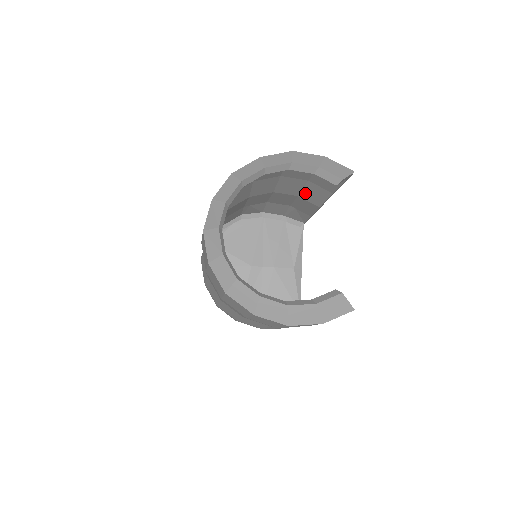
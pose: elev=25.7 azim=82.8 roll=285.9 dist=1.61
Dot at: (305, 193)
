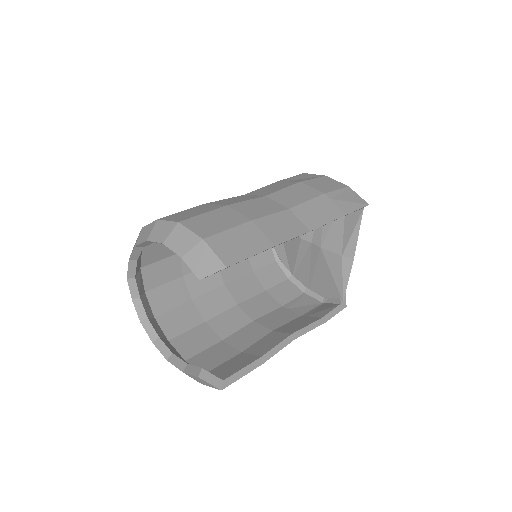
Dot at: occluded
